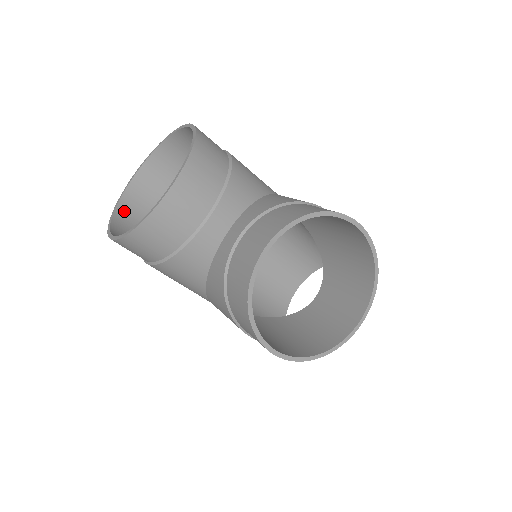
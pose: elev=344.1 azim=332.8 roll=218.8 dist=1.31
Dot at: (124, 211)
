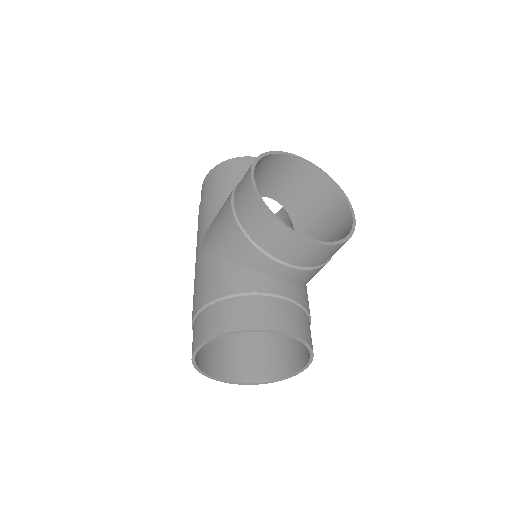
Dot at: occluded
